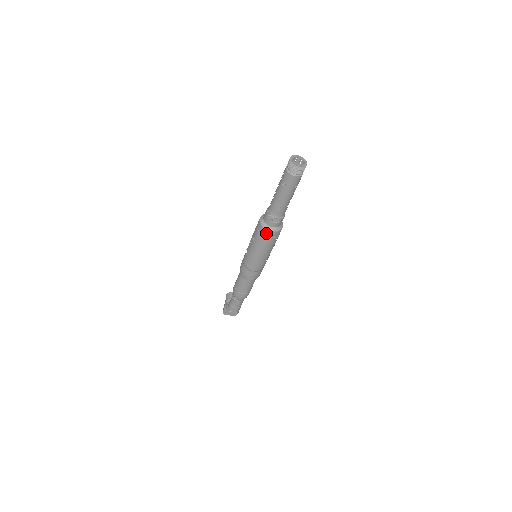
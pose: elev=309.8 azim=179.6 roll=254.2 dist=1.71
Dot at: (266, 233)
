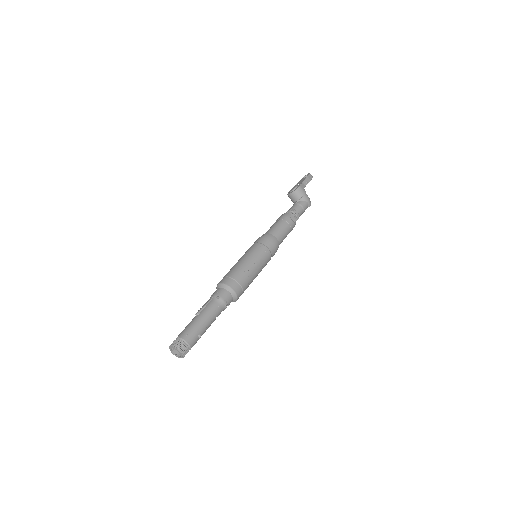
Dot at: occluded
